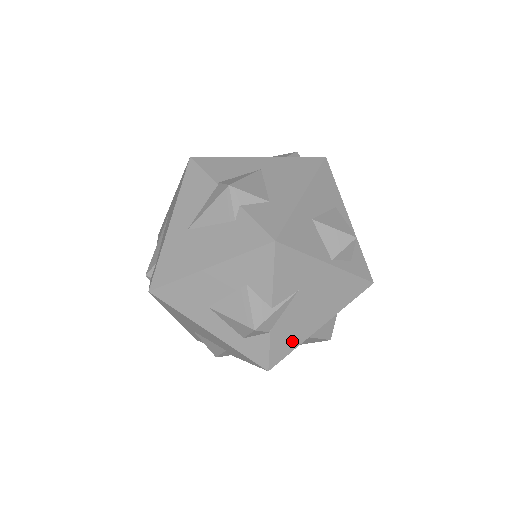
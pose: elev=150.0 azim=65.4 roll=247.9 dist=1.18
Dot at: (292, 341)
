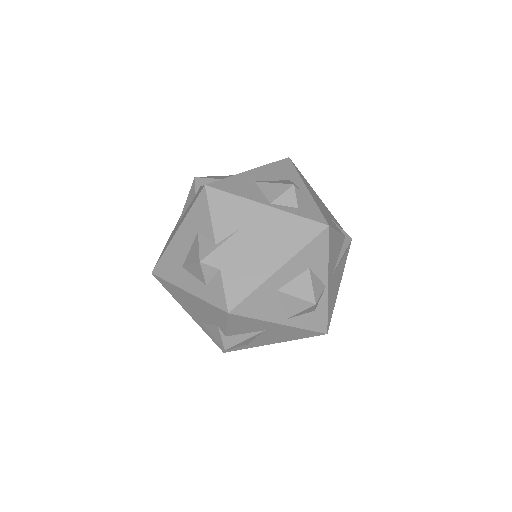
Dot at: (247, 282)
